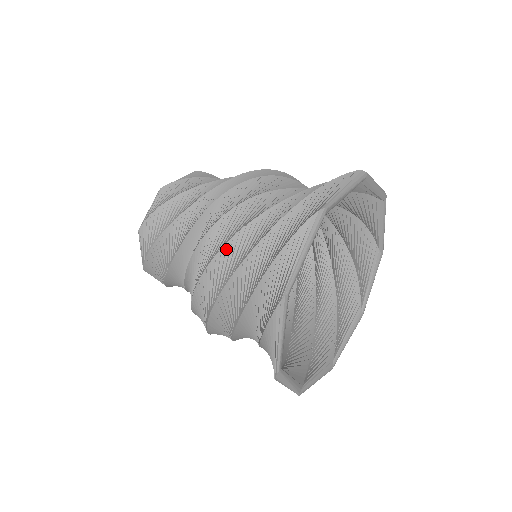
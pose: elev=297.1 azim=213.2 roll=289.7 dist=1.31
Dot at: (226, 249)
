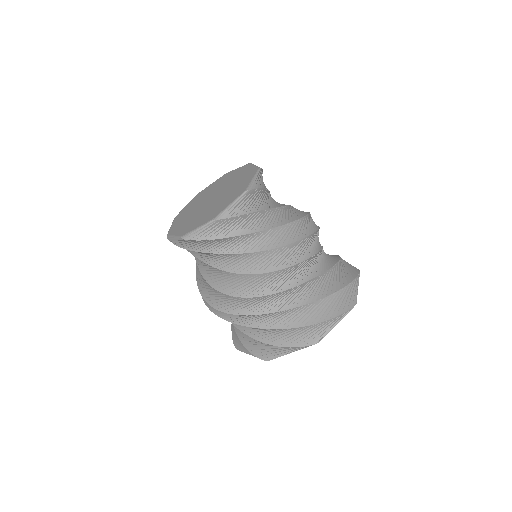
Dot at: (249, 316)
